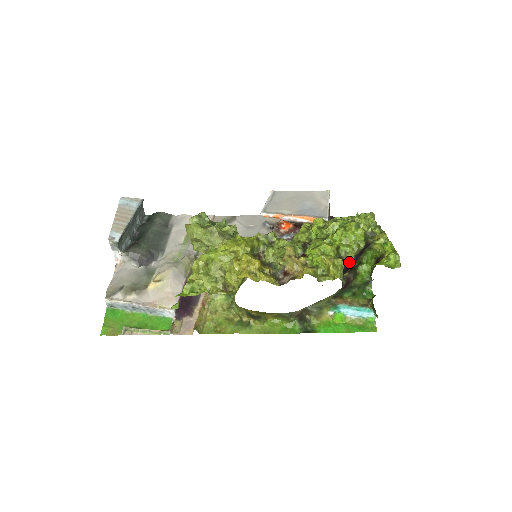
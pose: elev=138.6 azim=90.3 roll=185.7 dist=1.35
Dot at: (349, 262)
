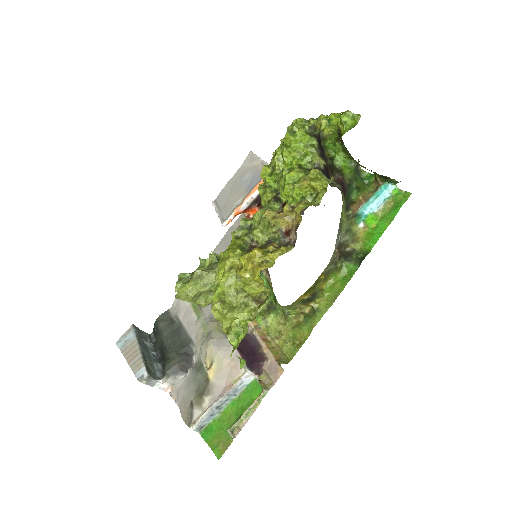
Dot at: (321, 166)
